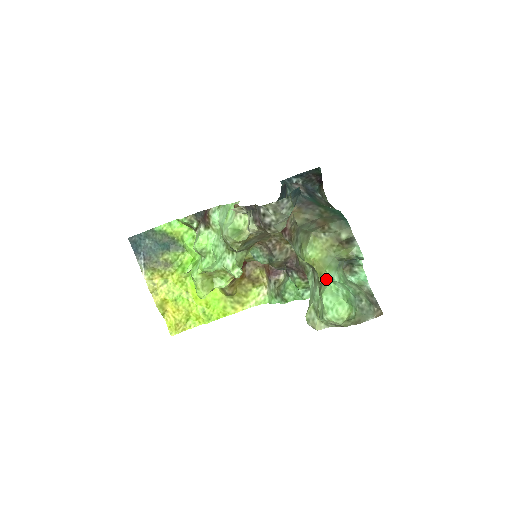
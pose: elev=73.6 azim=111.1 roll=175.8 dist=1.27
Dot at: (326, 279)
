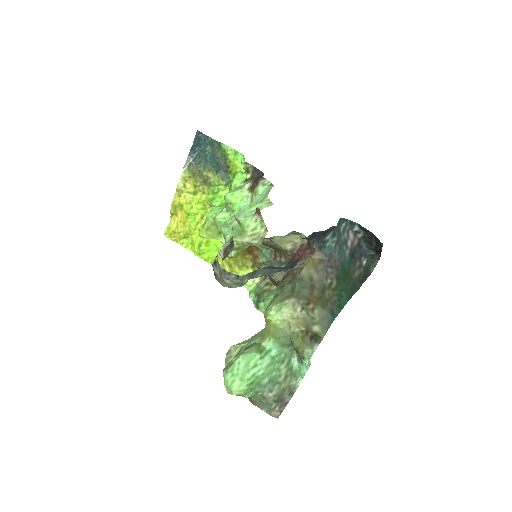
Dot at: (262, 345)
